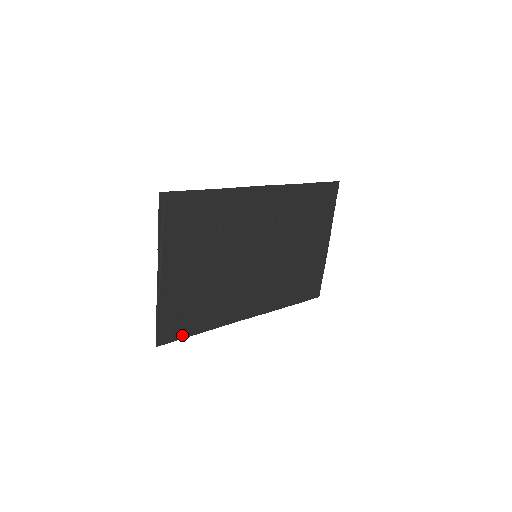
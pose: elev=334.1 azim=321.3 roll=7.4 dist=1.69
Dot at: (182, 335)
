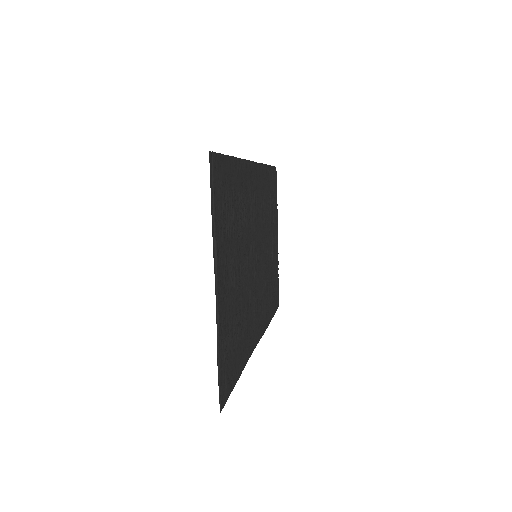
Dot at: (231, 385)
